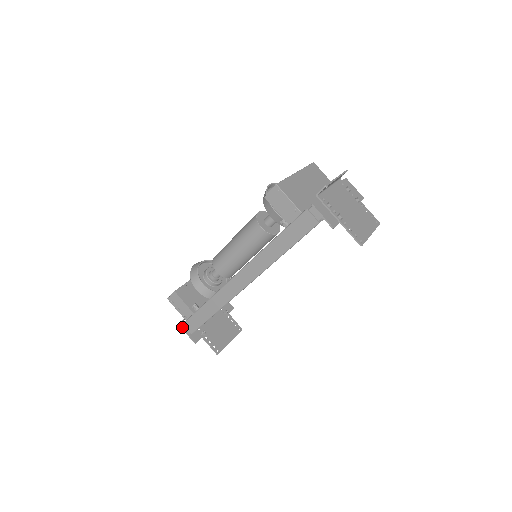
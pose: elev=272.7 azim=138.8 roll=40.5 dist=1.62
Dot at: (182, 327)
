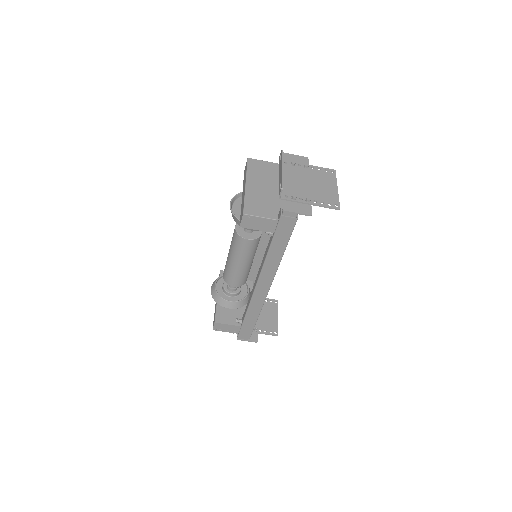
Dot at: (238, 339)
